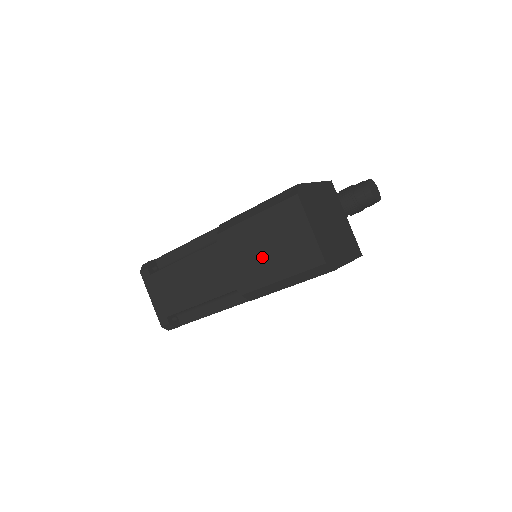
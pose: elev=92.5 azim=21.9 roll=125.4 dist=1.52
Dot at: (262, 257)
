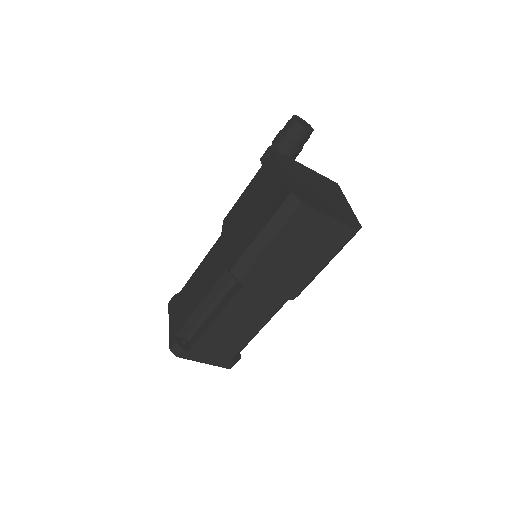
Dot at: (296, 265)
